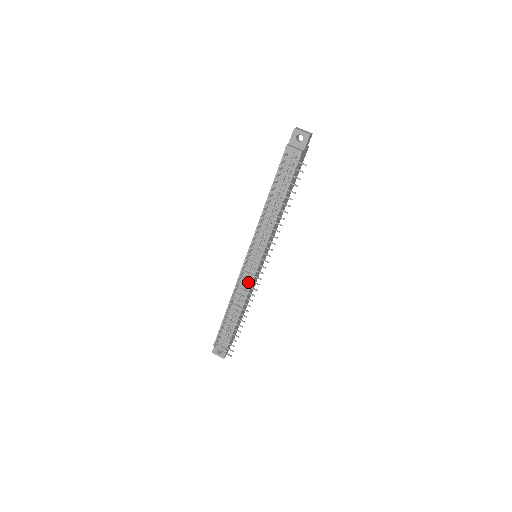
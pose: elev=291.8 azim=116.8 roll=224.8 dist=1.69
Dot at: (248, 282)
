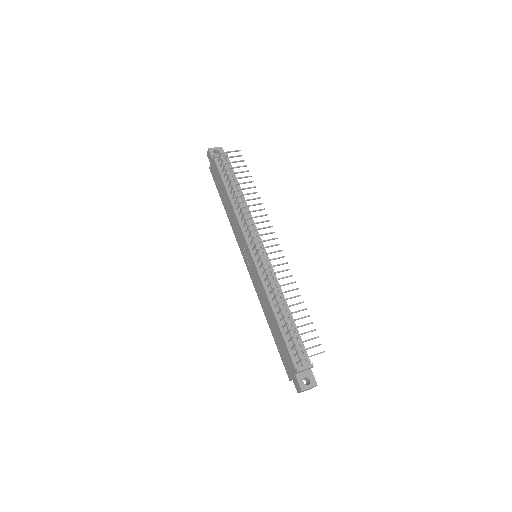
Dot at: (271, 275)
